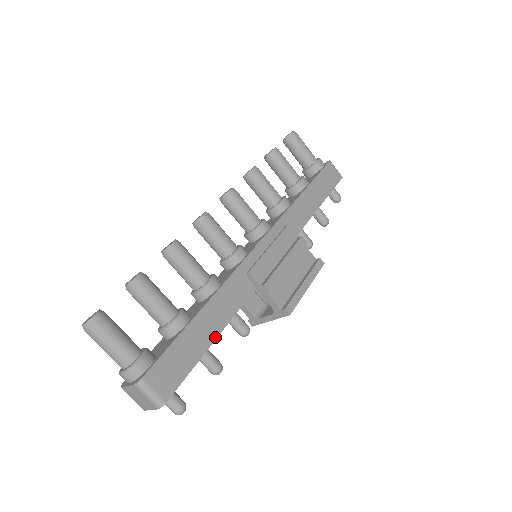
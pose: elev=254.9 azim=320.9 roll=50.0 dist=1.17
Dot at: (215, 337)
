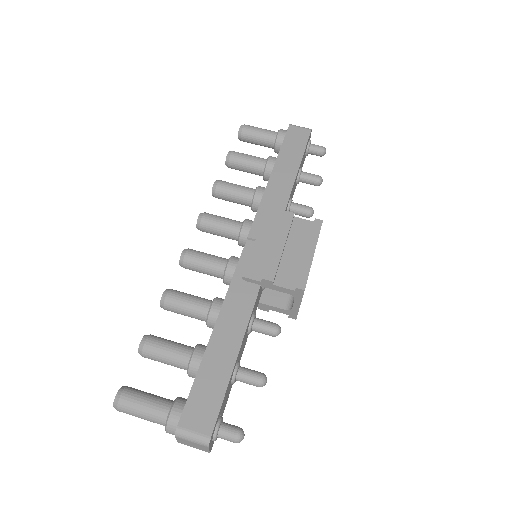
Dot at: (236, 353)
